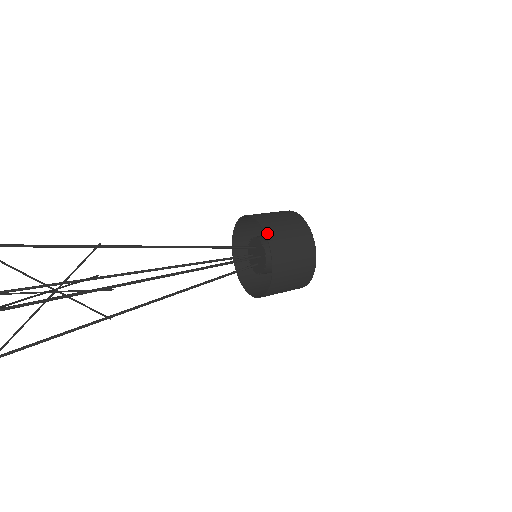
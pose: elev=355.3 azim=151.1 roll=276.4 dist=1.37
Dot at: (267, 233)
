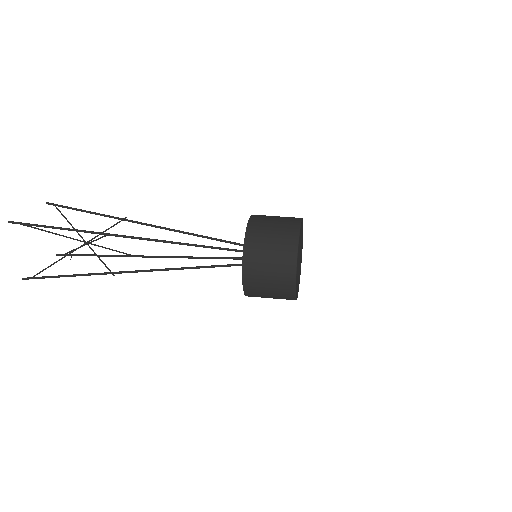
Dot at: (251, 219)
